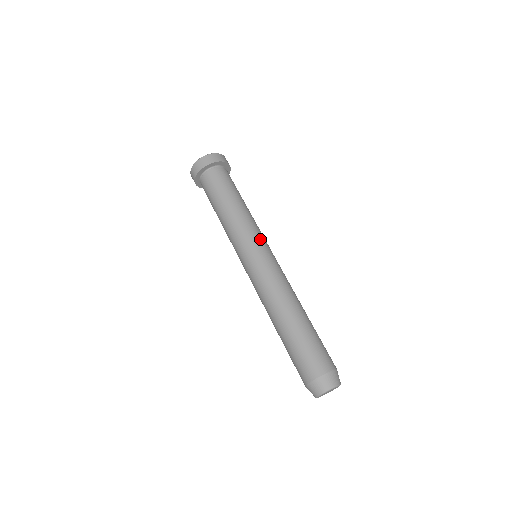
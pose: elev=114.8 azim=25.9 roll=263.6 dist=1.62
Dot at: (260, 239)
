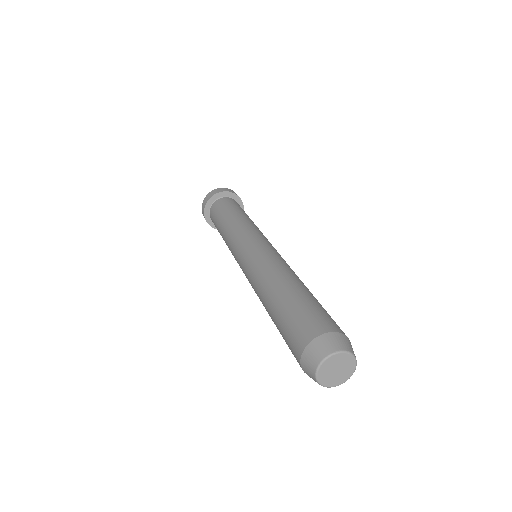
Dot at: (264, 236)
